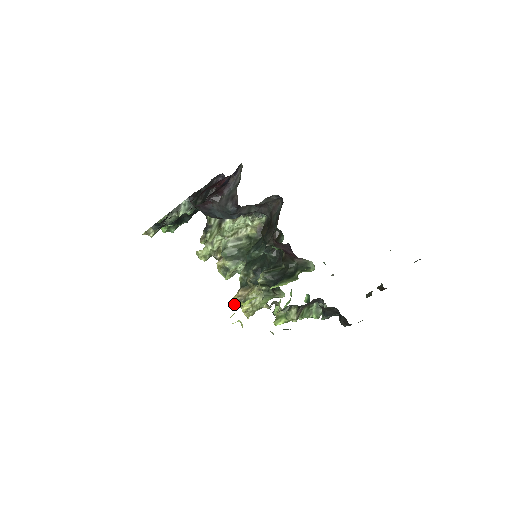
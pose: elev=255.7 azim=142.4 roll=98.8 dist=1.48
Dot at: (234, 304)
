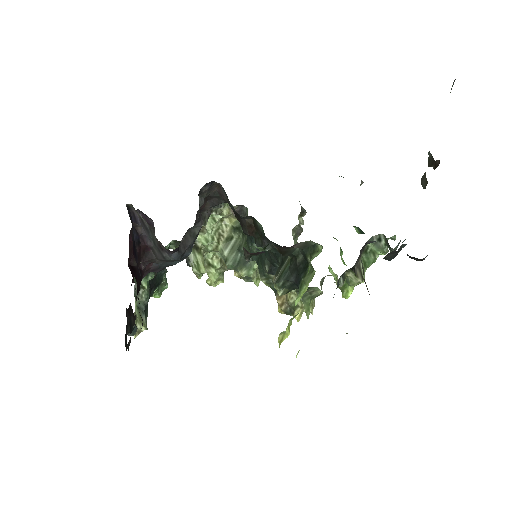
Dot at: occluded
